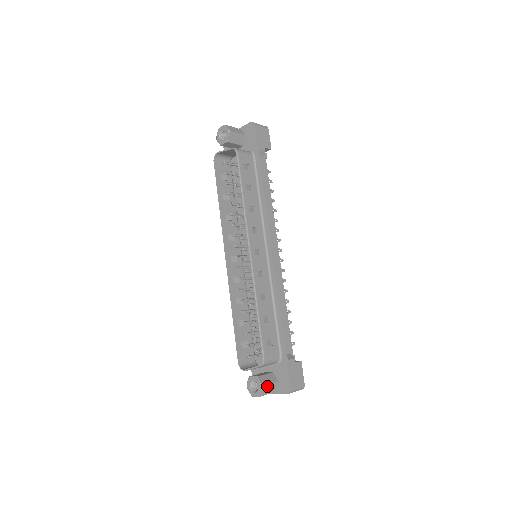
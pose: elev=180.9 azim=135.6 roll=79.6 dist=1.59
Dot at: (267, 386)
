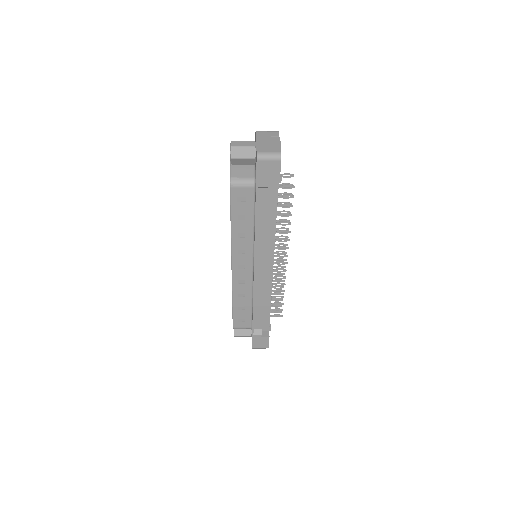
Dot at: (239, 336)
